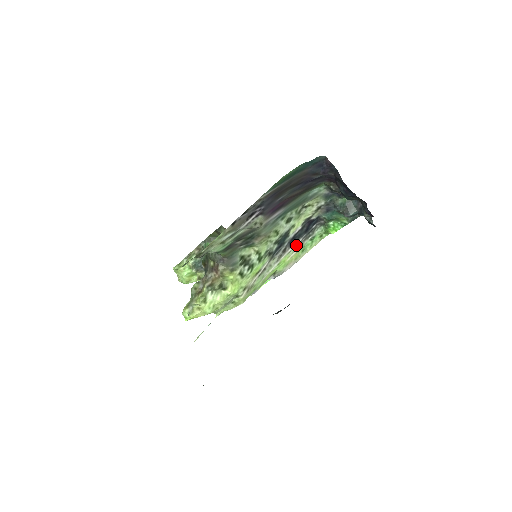
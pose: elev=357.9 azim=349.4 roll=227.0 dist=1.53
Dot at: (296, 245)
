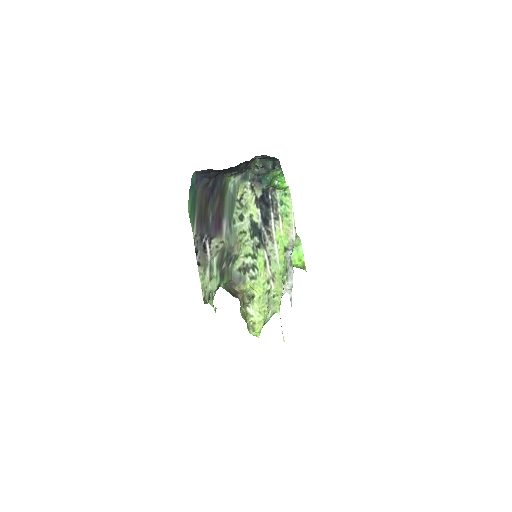
Dot at: (274, 220)
